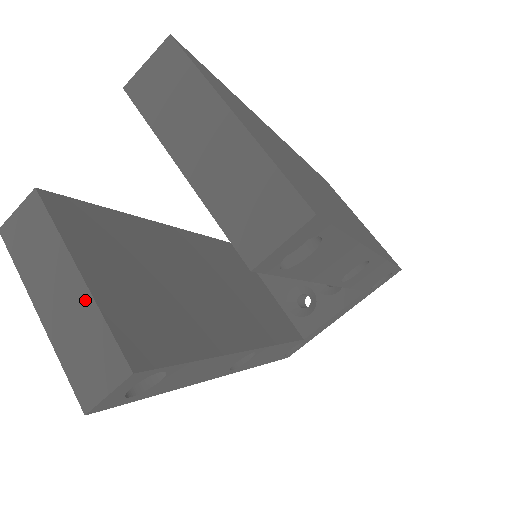
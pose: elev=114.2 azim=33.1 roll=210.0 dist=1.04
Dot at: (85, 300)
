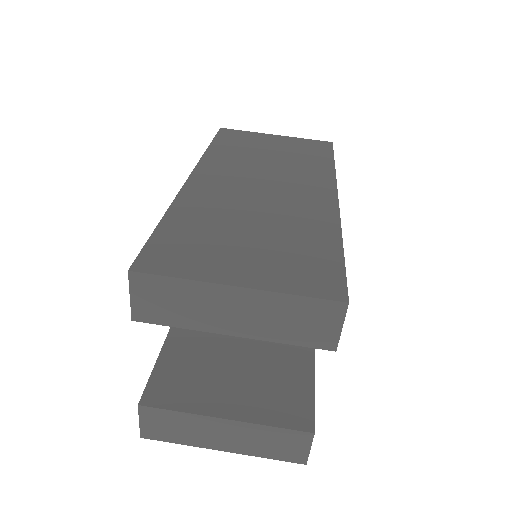
Dot at: (246, 427)
